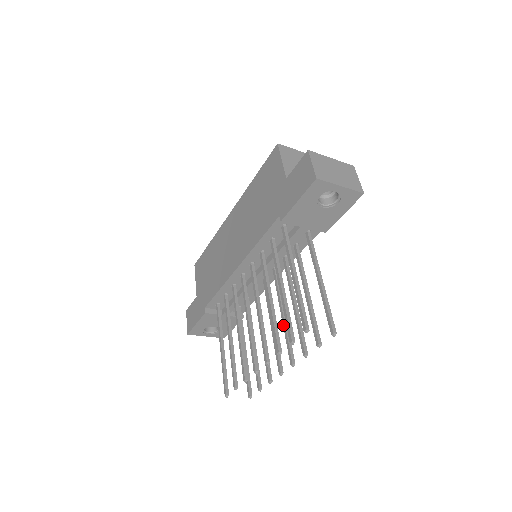
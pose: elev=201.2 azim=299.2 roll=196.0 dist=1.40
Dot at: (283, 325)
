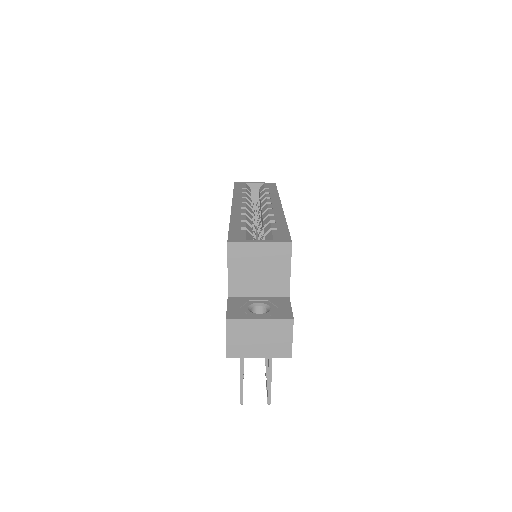
Dot at: occluded
